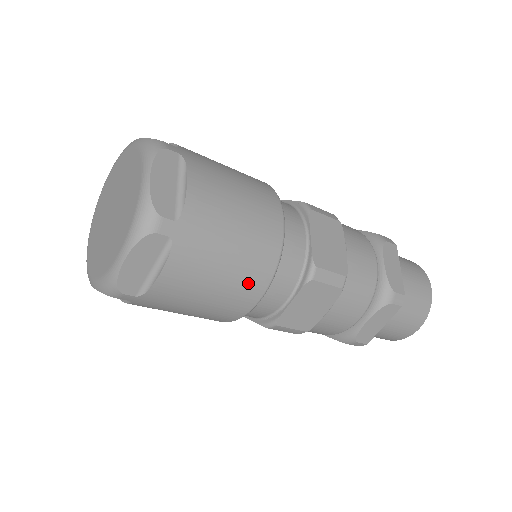
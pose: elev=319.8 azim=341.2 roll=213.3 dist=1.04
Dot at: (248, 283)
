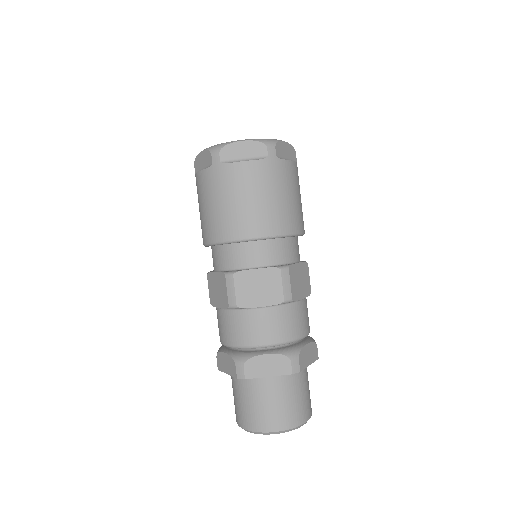
Dot at: (301, 218)
